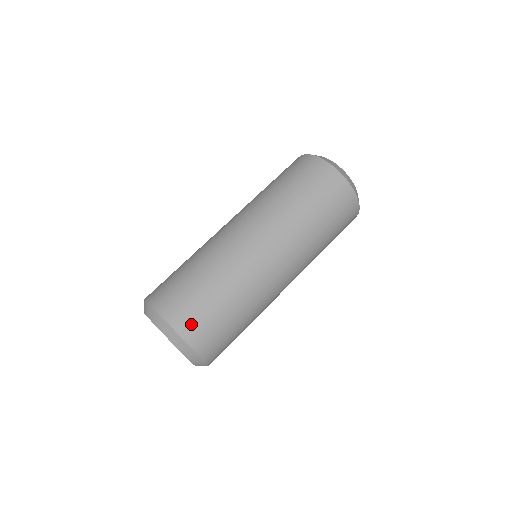
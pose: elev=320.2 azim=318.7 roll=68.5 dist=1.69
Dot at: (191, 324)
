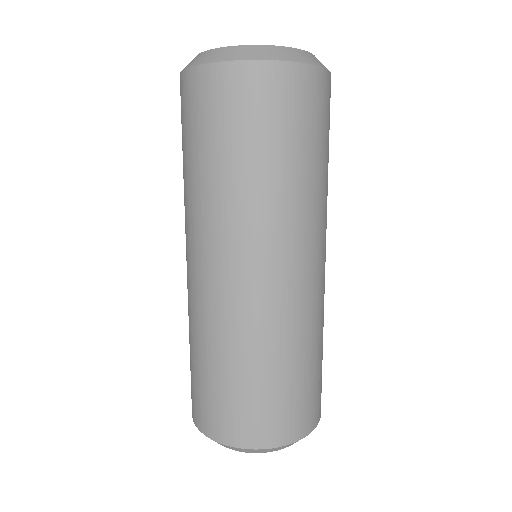
Dot at: (304, 418)
